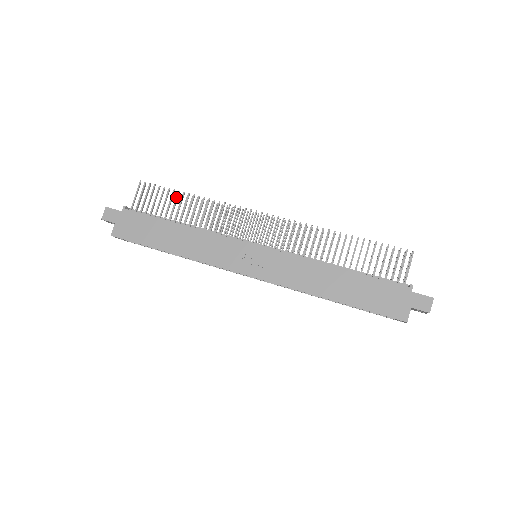
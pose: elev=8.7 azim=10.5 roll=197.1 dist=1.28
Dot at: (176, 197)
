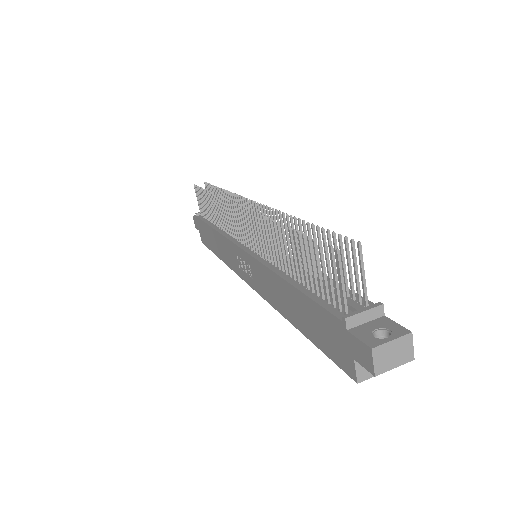
Dot at: (206, 197)
